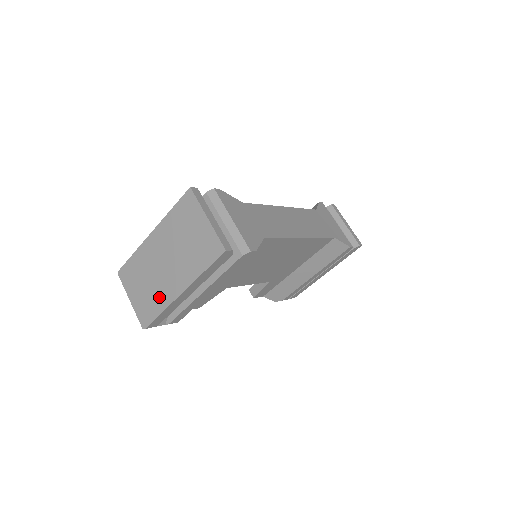
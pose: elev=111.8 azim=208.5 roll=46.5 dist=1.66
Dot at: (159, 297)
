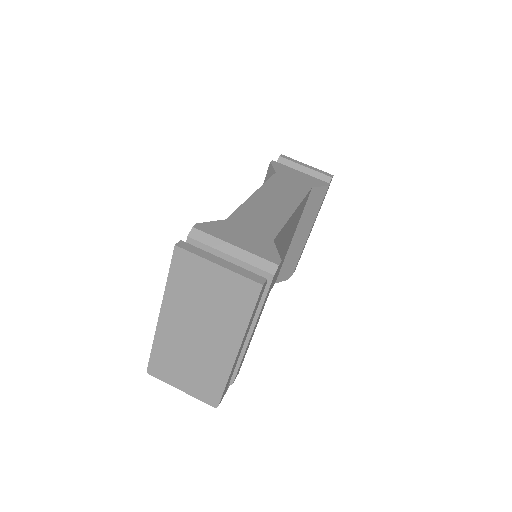
Dot at: (214, 370)
